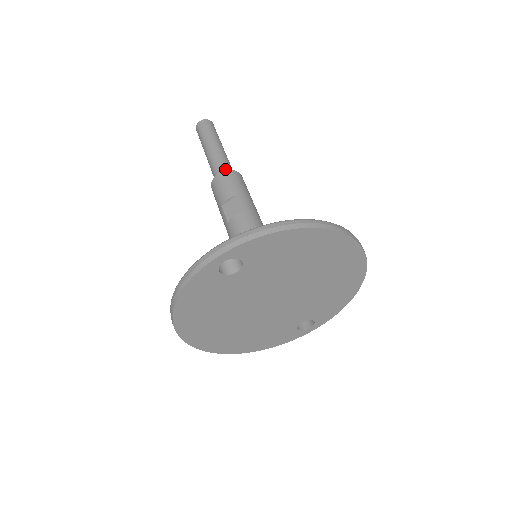
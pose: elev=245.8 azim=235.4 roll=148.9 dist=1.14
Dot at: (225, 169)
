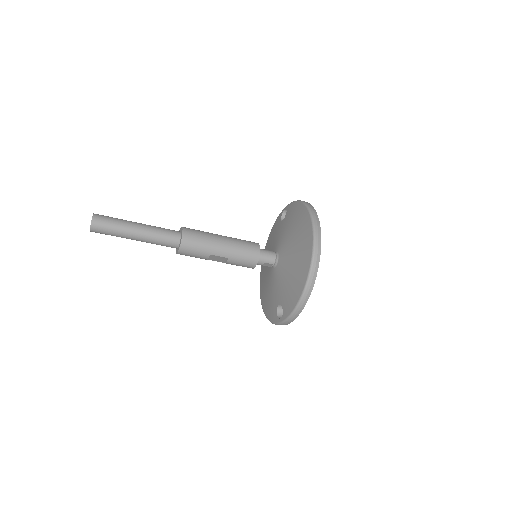
Dot at: (171, 244)
